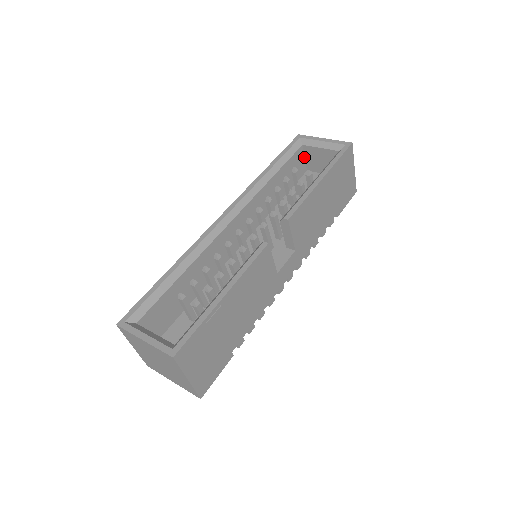
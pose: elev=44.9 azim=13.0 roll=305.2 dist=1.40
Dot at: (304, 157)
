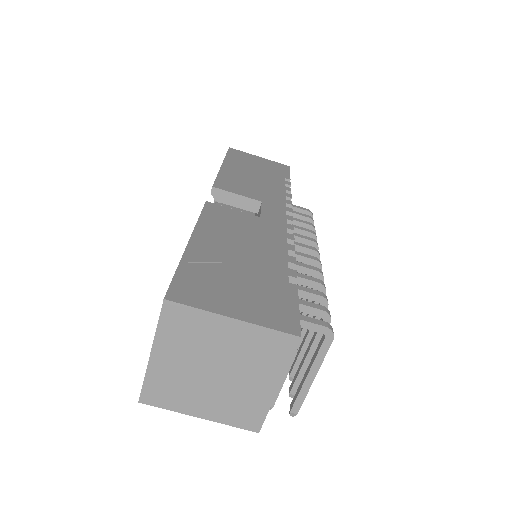
Dot at: occluded
